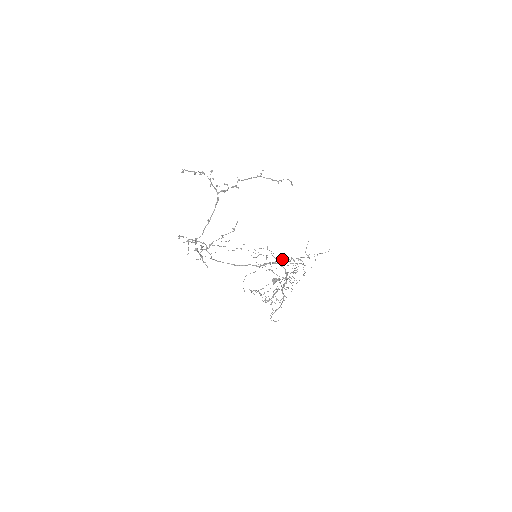
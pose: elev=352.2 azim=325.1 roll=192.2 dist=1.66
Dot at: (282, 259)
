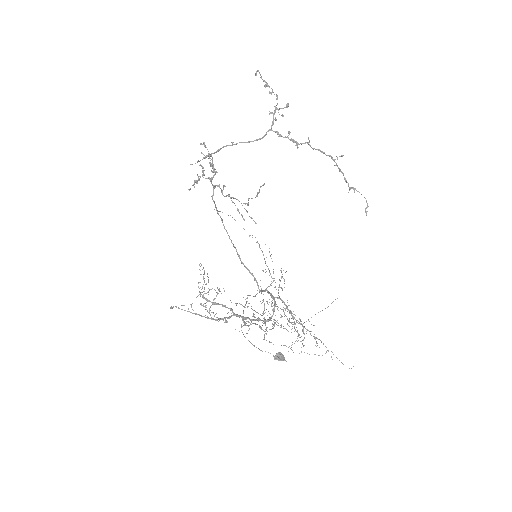
Dot at: occluded
